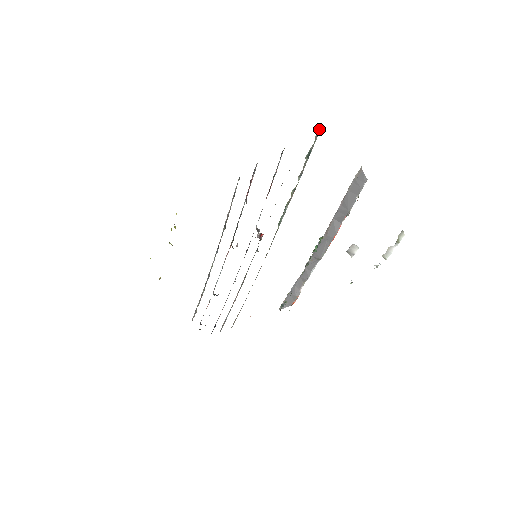
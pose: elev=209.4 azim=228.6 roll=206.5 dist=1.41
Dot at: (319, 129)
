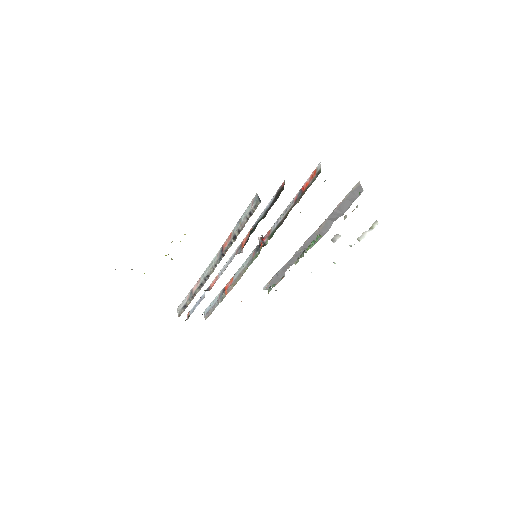
Dot at: occluded
